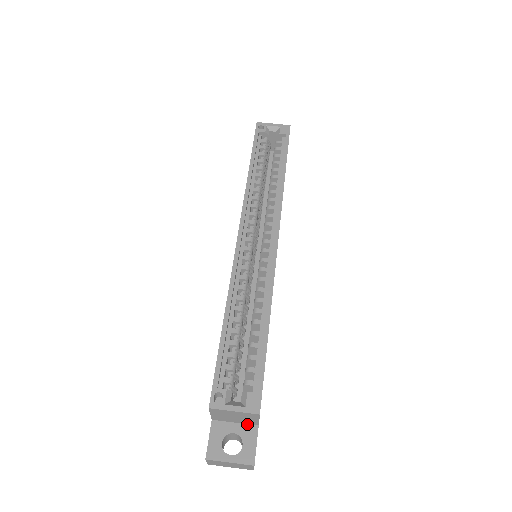
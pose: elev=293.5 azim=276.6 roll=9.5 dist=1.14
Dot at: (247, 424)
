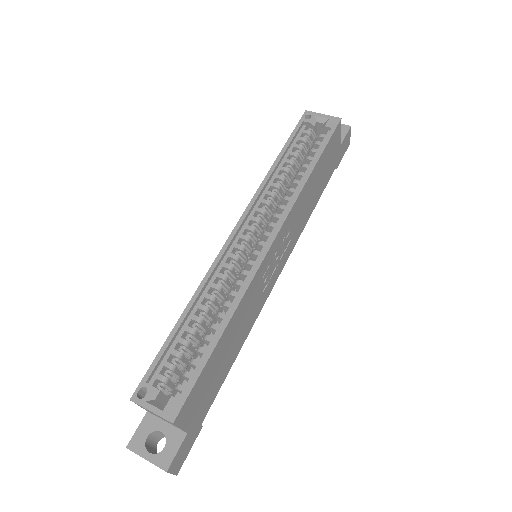
Dot at: (177, 427)
